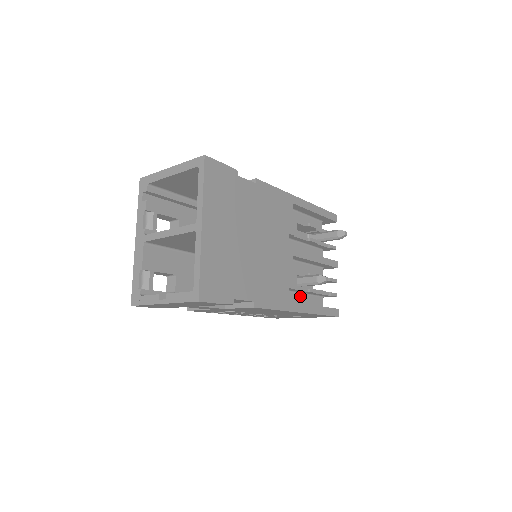
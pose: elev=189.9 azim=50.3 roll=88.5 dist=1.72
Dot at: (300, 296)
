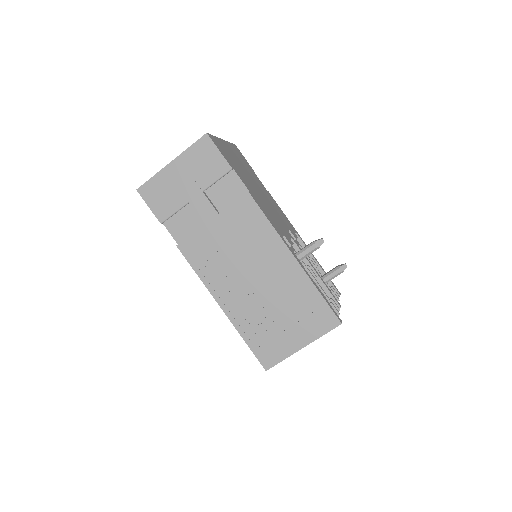
Dot at: occluded
